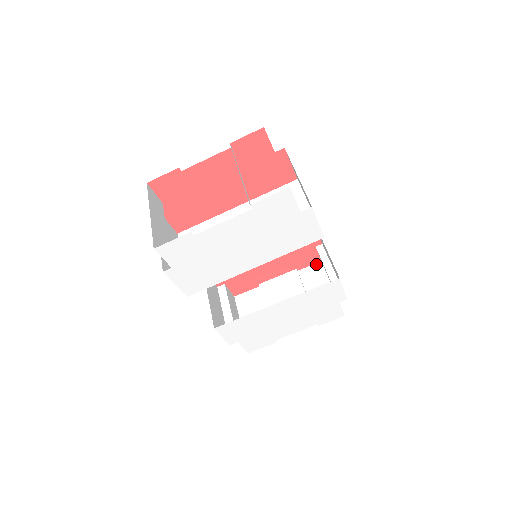
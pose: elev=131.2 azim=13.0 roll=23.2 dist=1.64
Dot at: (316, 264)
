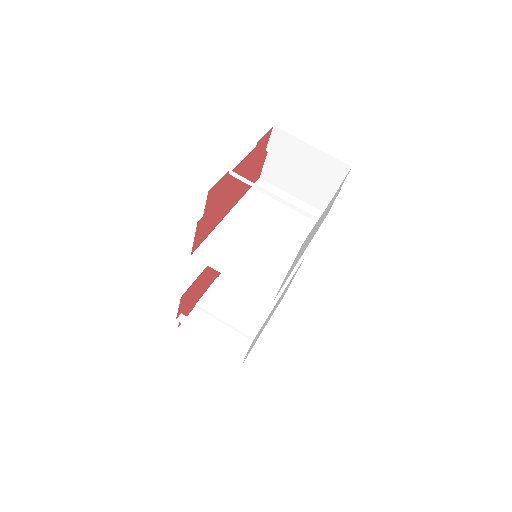
Dot at: occluded
